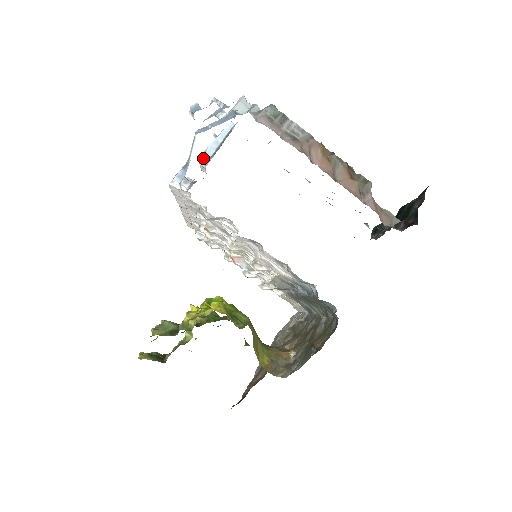
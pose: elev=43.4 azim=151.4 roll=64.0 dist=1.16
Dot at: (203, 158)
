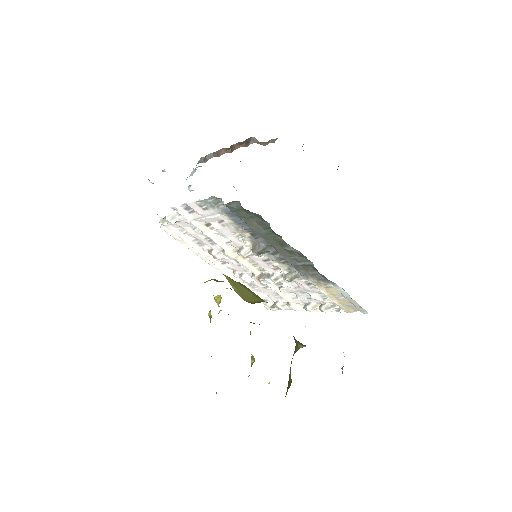
Dot at: occluded
